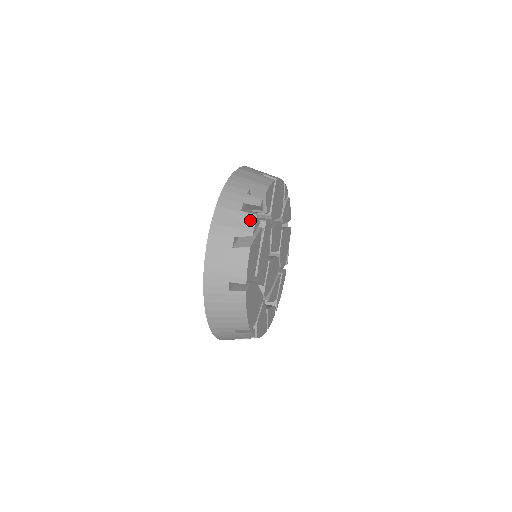
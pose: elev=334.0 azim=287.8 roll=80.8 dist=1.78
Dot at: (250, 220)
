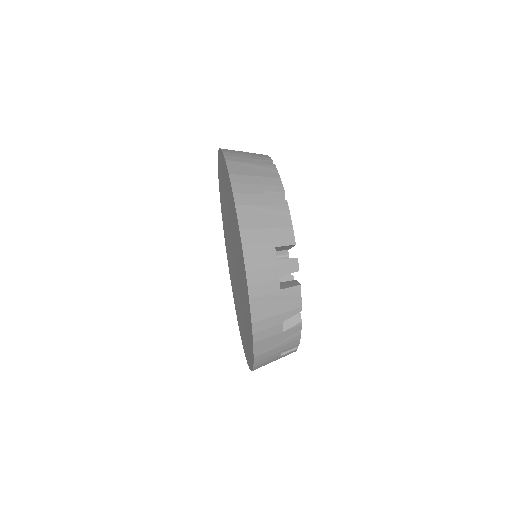
Dot at: (295, 295)
